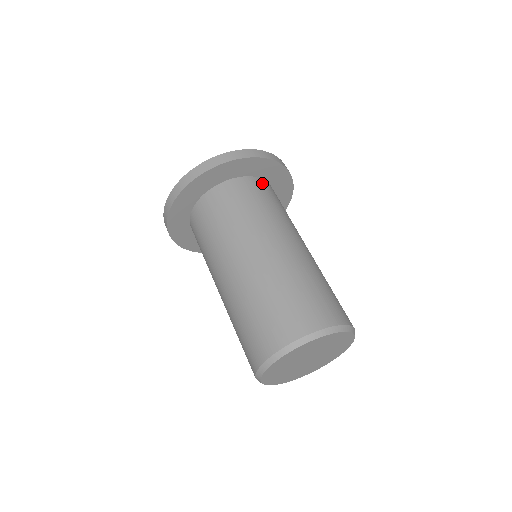
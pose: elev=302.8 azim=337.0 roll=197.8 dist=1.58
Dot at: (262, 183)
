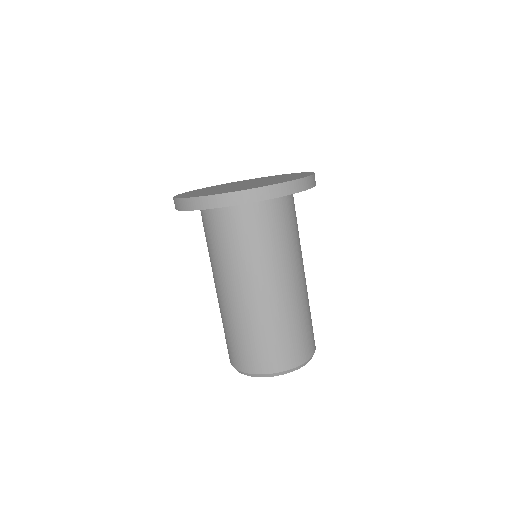
Dot at: occluded
